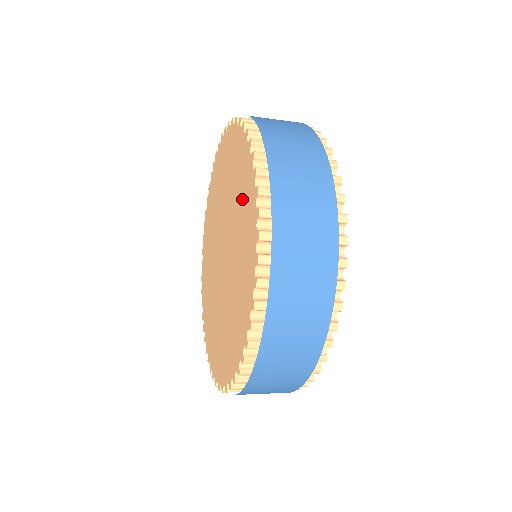
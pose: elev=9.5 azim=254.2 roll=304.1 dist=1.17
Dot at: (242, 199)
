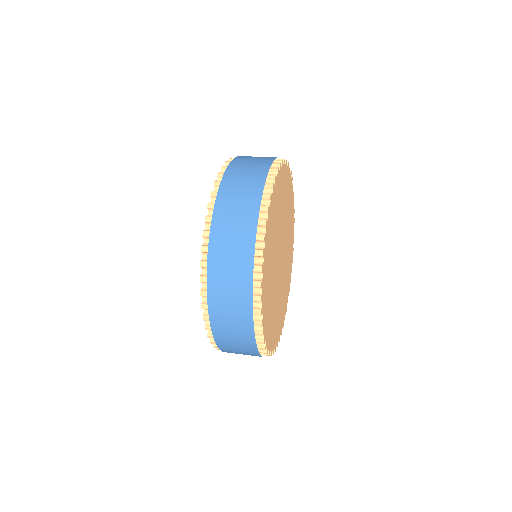
Dot at: occluded
